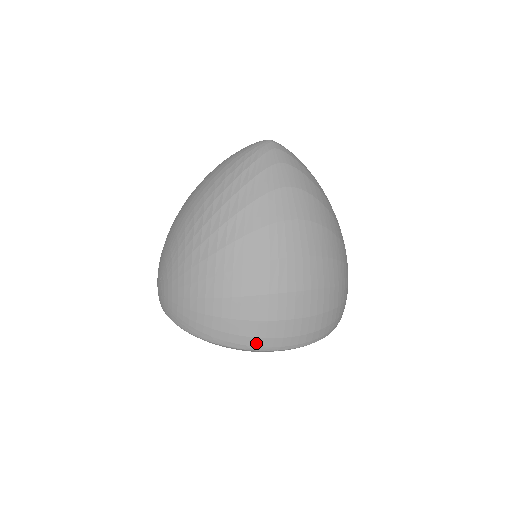
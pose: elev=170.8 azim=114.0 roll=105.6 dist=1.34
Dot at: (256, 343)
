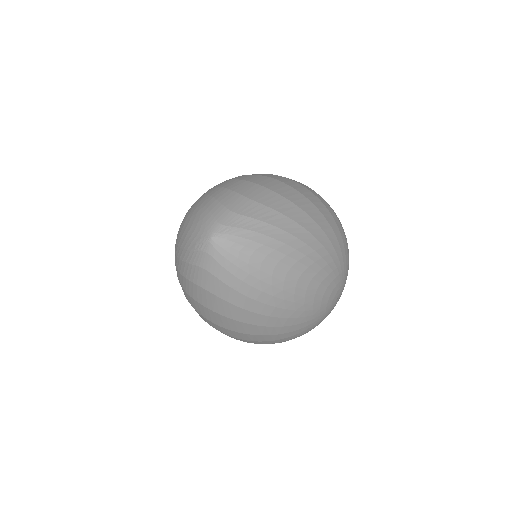
Dot at: occluded
